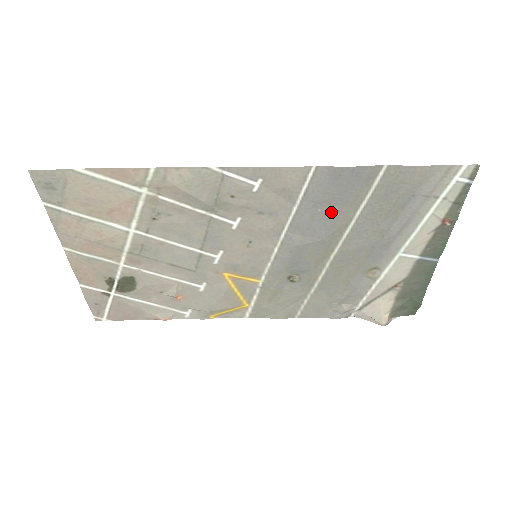
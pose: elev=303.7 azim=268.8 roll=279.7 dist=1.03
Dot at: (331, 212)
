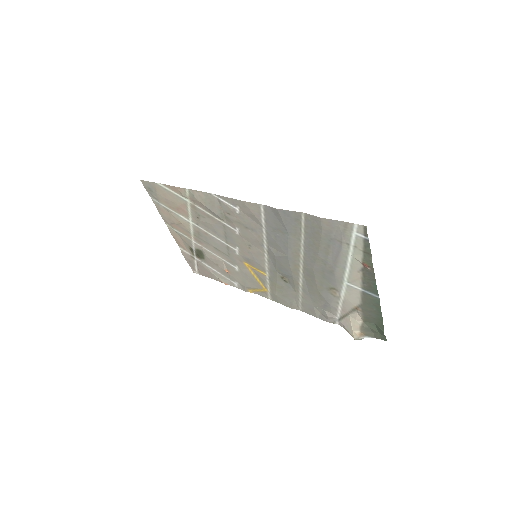
Dot at: (285, 237)
